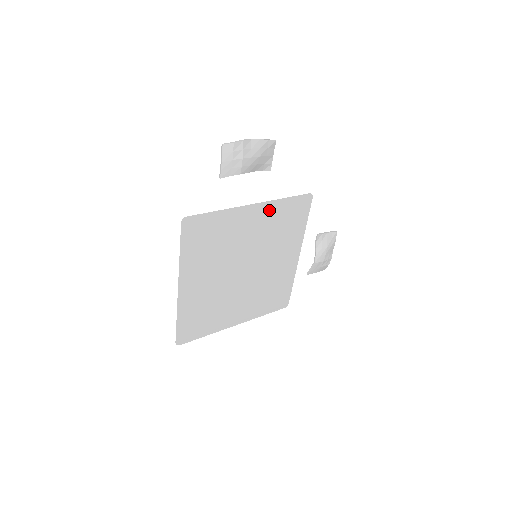
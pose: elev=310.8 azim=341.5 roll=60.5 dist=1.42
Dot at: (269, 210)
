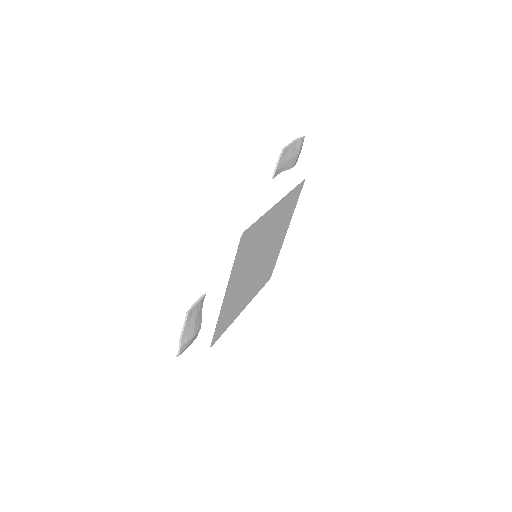
Dot at: (233, 276)
